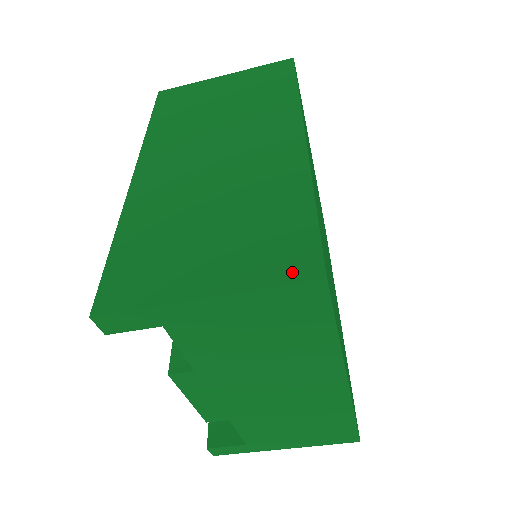
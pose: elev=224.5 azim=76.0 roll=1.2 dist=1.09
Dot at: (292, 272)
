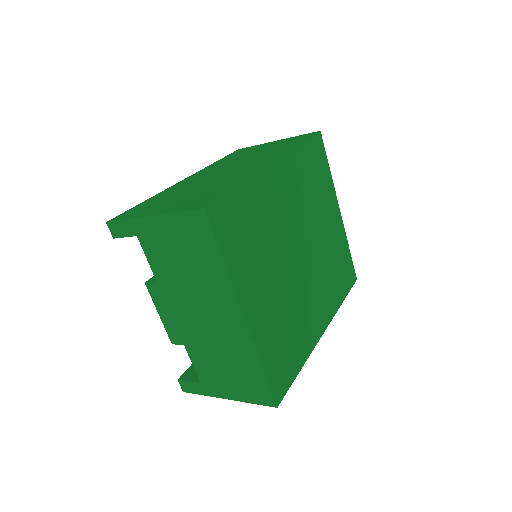
Dot at: (195, 207)
